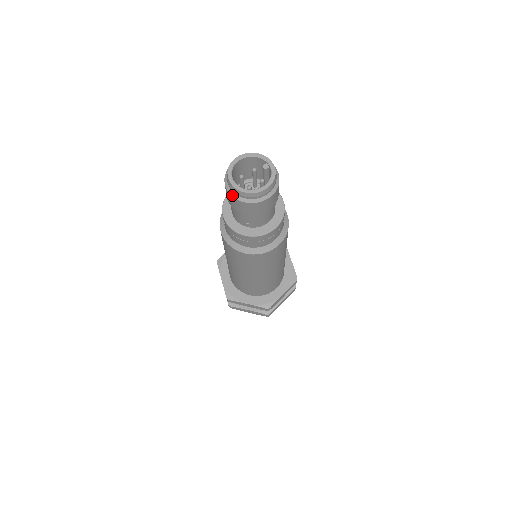
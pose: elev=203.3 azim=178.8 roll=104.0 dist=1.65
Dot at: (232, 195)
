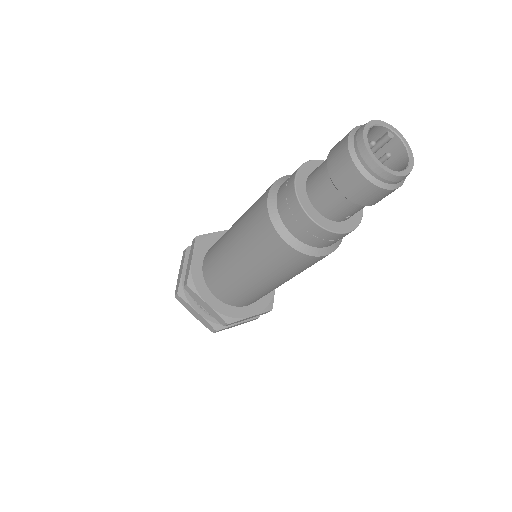
Dot at: (379, 185)
